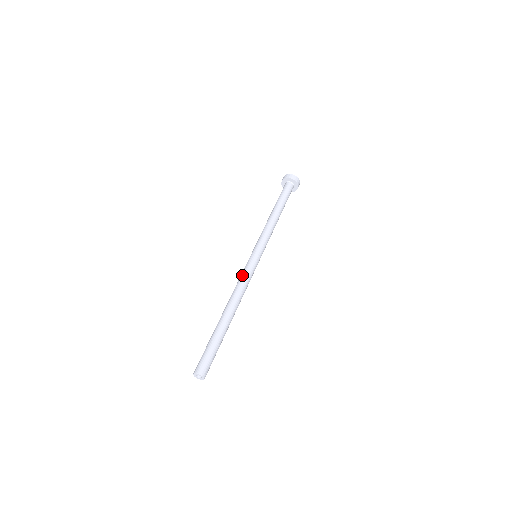
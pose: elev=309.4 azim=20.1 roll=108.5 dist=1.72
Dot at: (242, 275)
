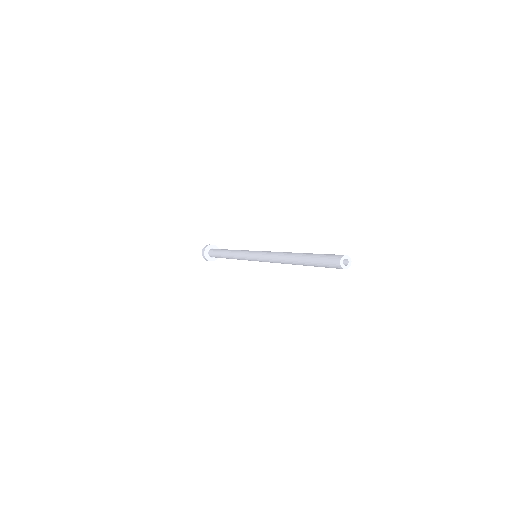
Dot at: (269, 252)
